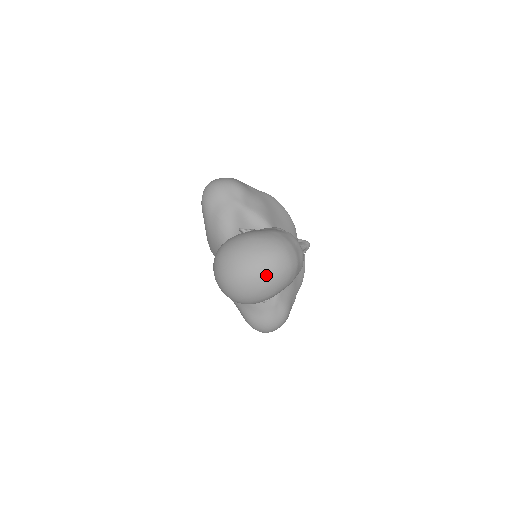
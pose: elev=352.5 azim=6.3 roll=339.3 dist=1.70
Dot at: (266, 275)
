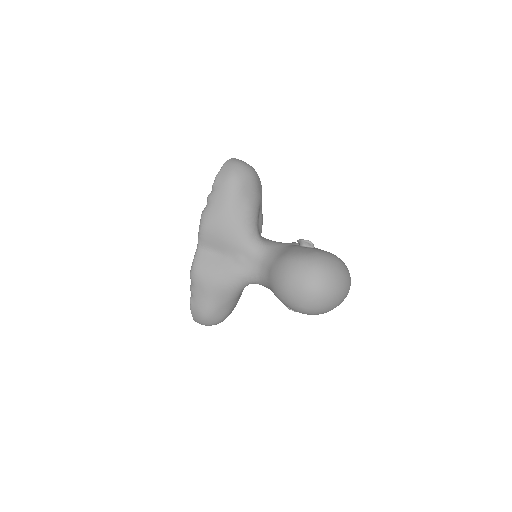
Dot at: (344, 298)
